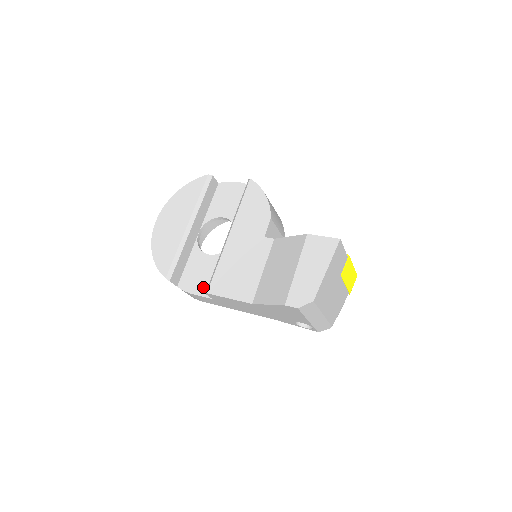
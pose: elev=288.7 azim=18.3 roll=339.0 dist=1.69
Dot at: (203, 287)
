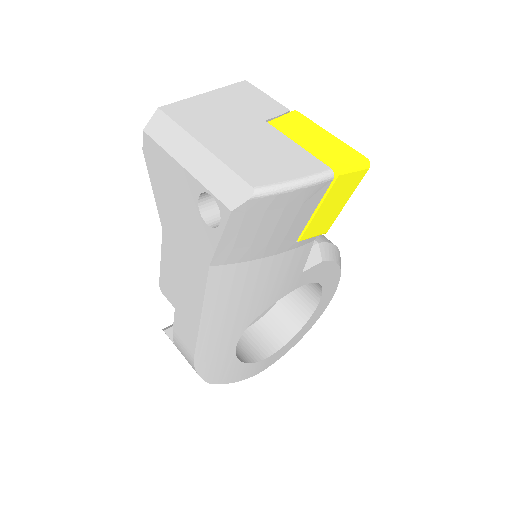
Dot at: occluded
